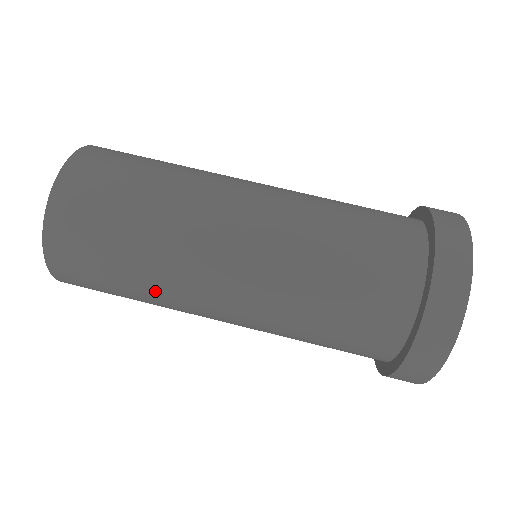
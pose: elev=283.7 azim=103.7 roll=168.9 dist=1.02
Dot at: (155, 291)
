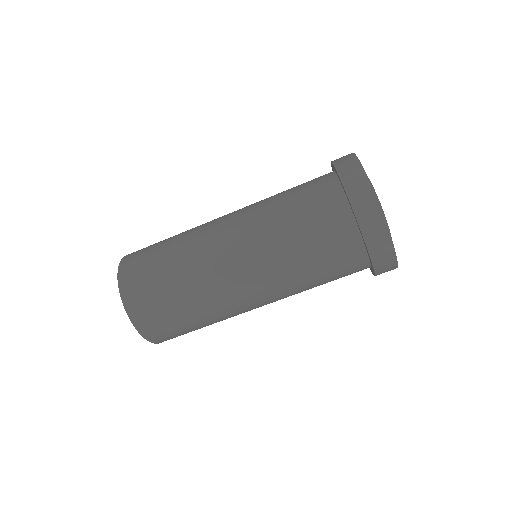
Dot at: (204, 304)
